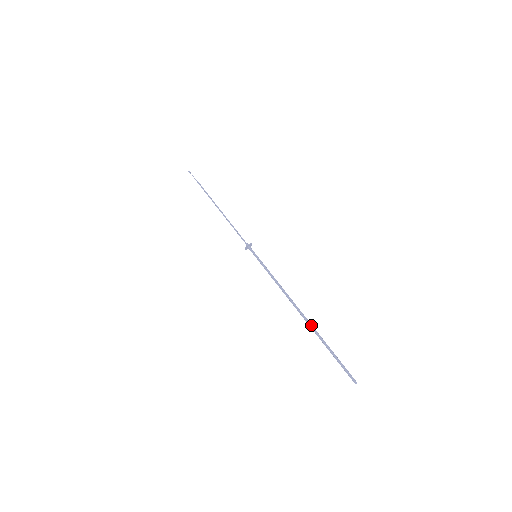
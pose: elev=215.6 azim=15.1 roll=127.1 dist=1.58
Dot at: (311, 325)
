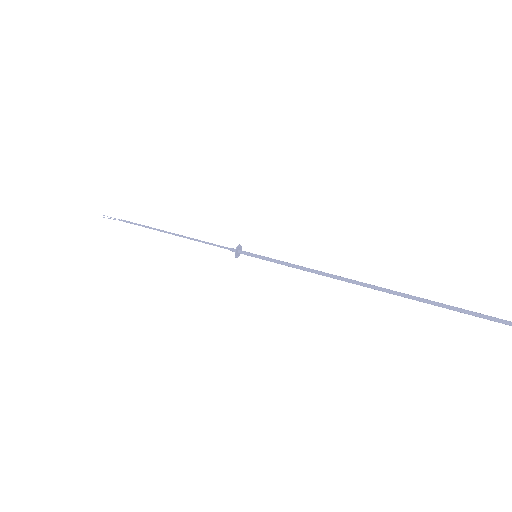
Dot at: occluded
